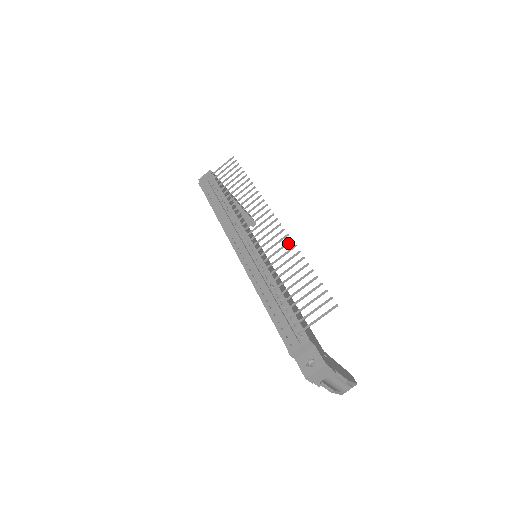
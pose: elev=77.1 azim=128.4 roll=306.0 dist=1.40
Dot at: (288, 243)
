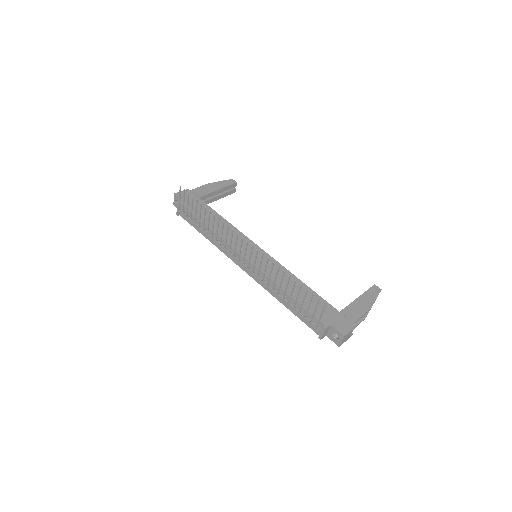
Dot at: (267, 261)
